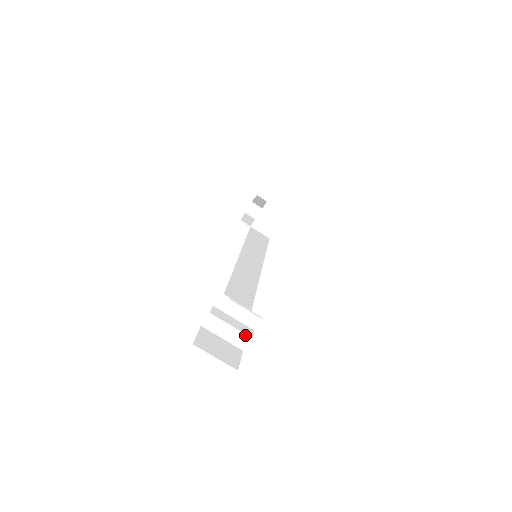
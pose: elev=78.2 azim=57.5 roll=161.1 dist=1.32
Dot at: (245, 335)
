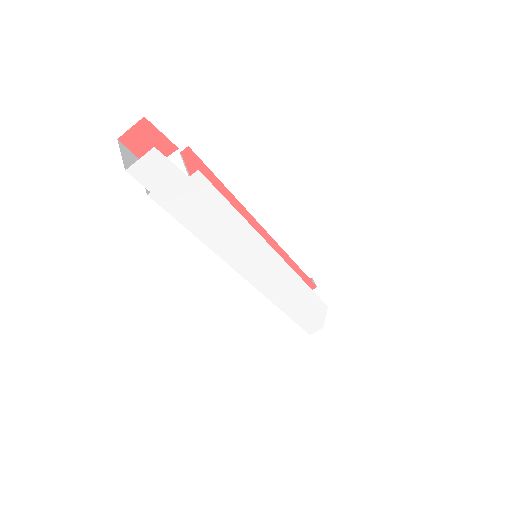
Dot at: (163, 176)
